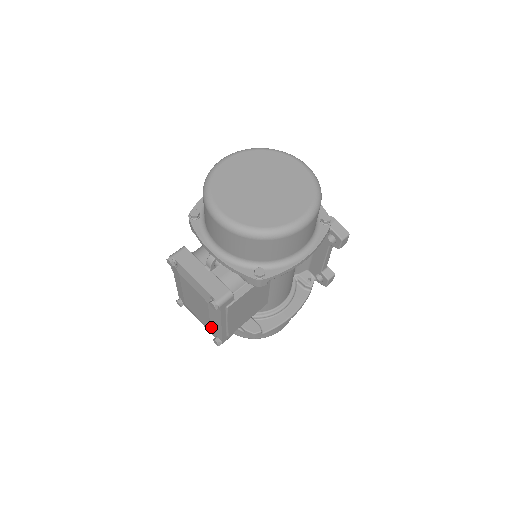
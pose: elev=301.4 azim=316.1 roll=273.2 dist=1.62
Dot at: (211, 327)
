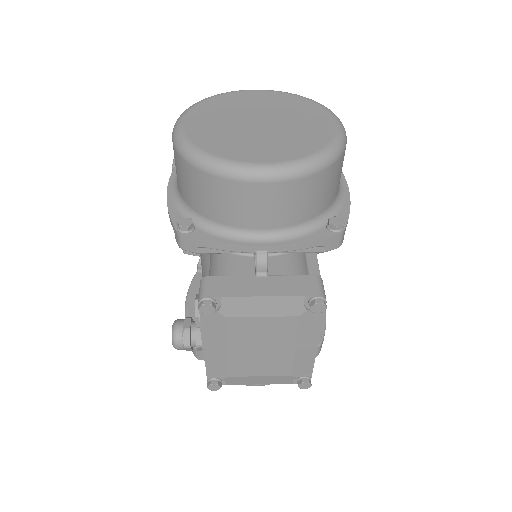
Dot at: (294, 366)
